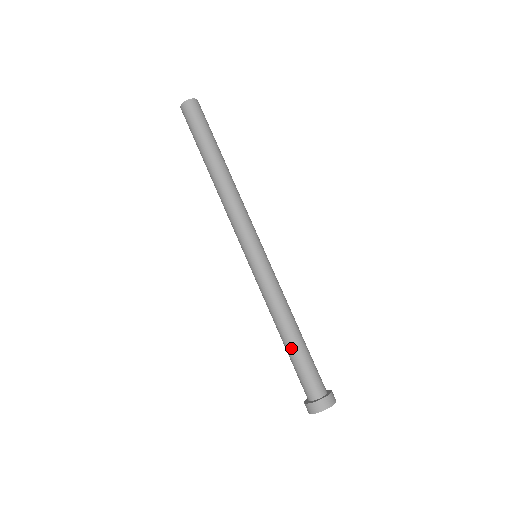
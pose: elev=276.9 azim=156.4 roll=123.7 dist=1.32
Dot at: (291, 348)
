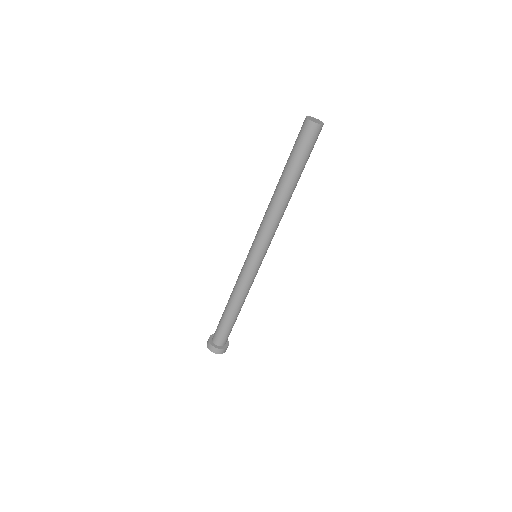
Dot at: (231, 318)
